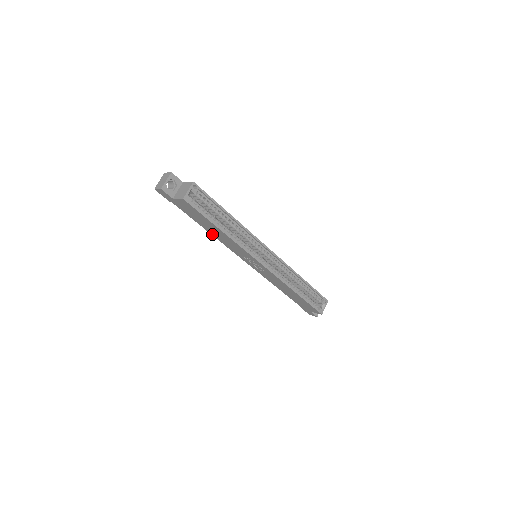
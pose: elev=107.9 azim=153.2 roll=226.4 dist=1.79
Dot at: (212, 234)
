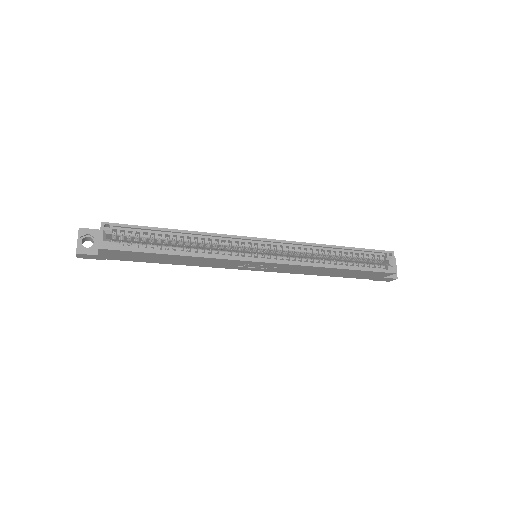
Dot at: (182, 264)
